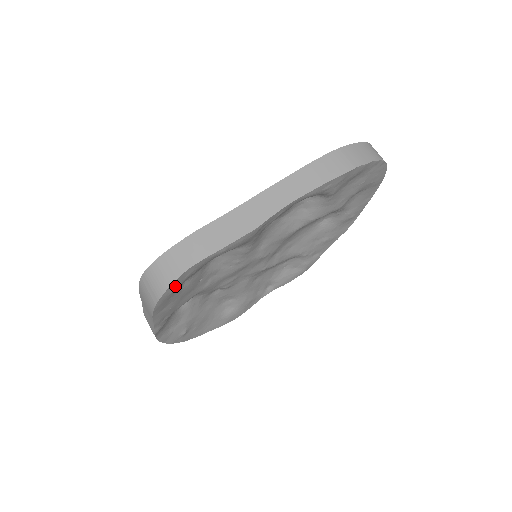
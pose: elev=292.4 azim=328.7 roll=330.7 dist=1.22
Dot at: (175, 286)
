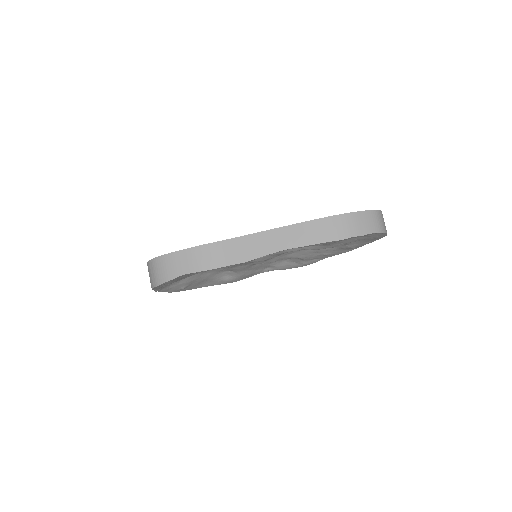
Dot at: (172, 280)
